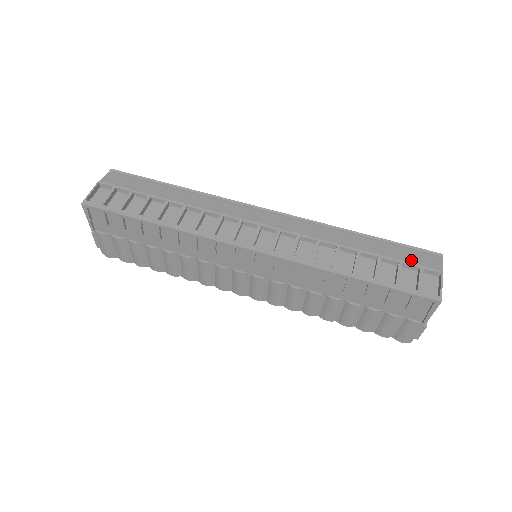
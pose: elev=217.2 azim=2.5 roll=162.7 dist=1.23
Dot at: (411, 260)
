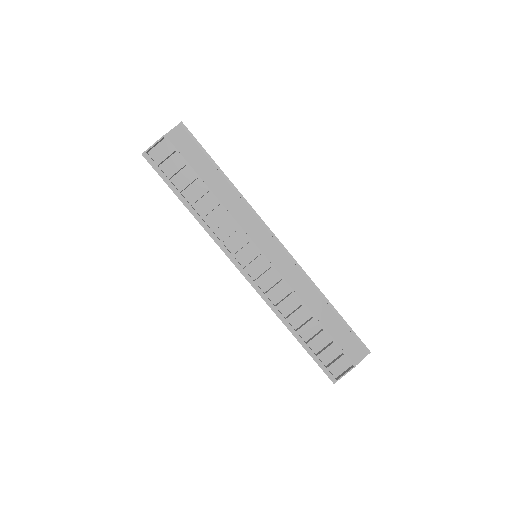
Dot at: (344, 345)
